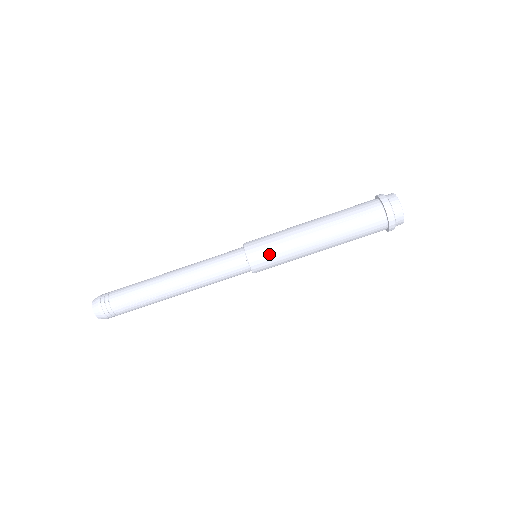
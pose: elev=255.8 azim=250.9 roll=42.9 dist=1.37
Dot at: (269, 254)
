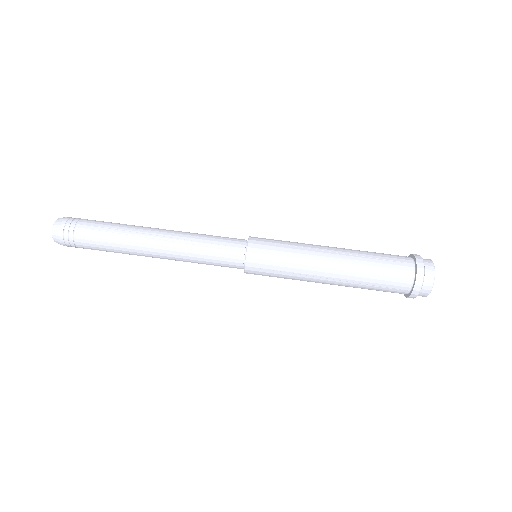
Dot at: (273, 253)
